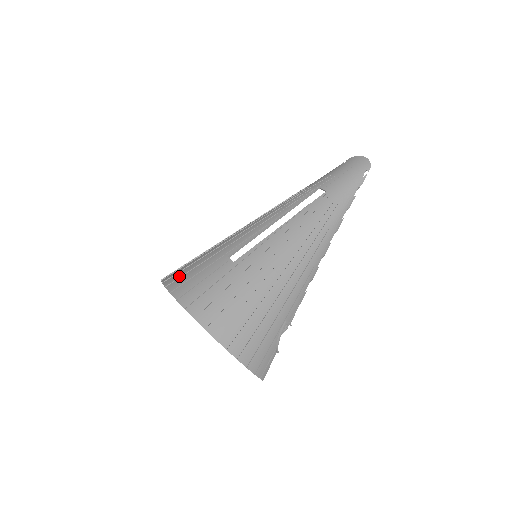
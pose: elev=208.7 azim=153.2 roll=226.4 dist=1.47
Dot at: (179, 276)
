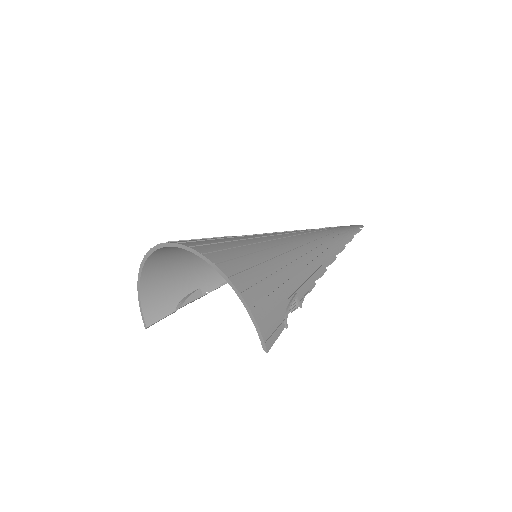
Dot at: occluded
